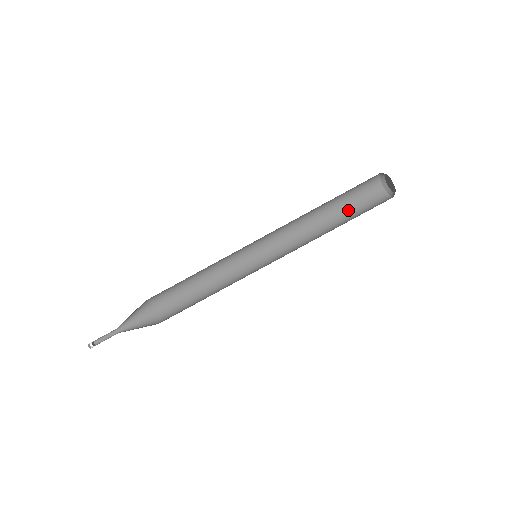
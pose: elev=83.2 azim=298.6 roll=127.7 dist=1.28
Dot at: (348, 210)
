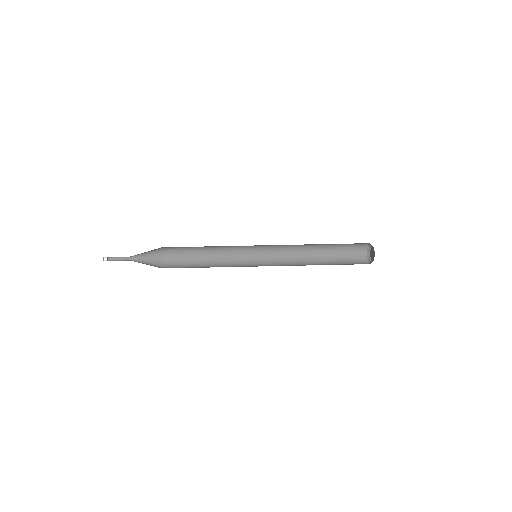
Dot at: (336, 262)
